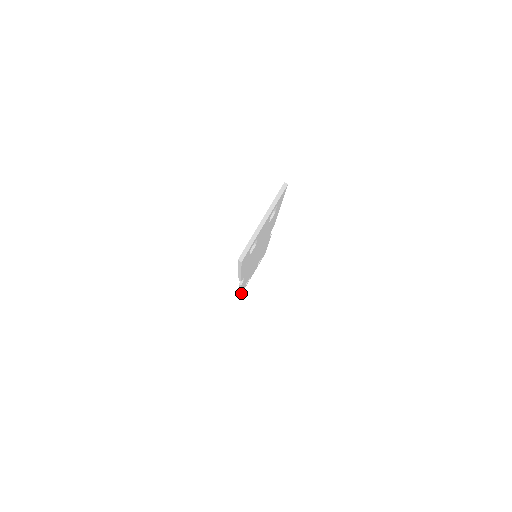
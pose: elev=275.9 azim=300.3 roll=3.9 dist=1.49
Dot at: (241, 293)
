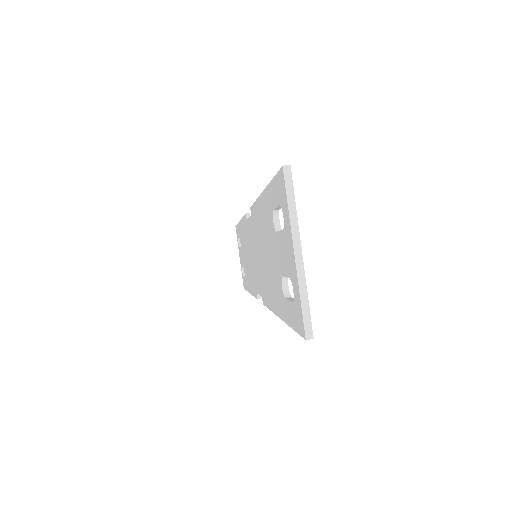
Dot at: occluded
